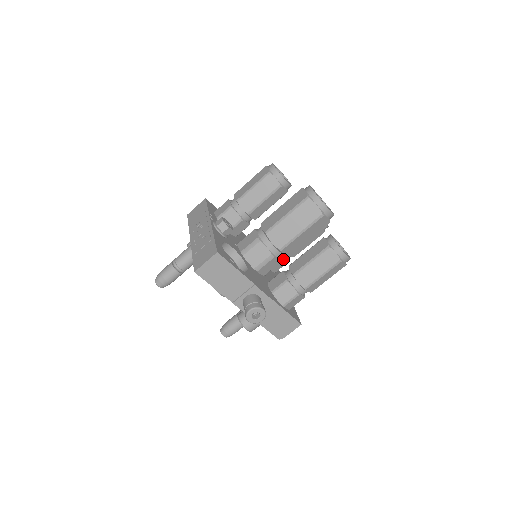
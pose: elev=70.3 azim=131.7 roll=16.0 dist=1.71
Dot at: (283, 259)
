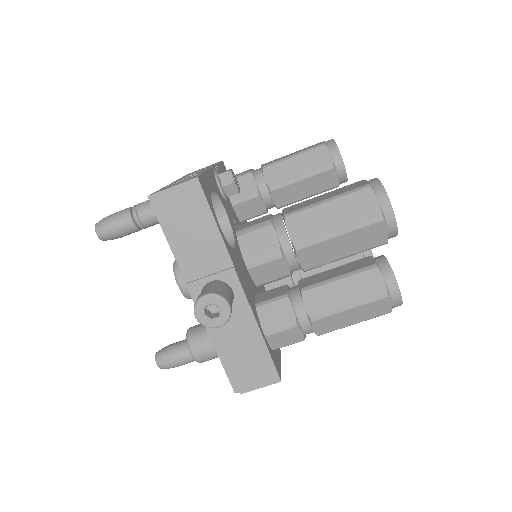
Dot at: occluded
